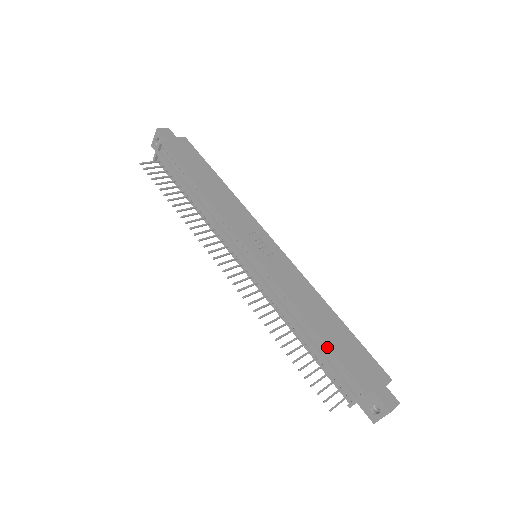
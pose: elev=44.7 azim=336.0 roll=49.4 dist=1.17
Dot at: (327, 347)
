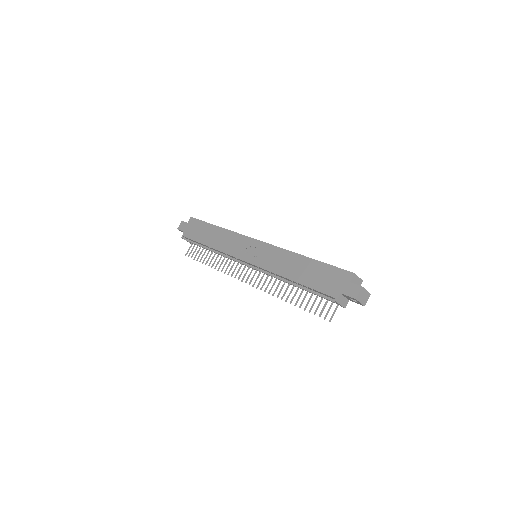
Dot at: (306, 287)
